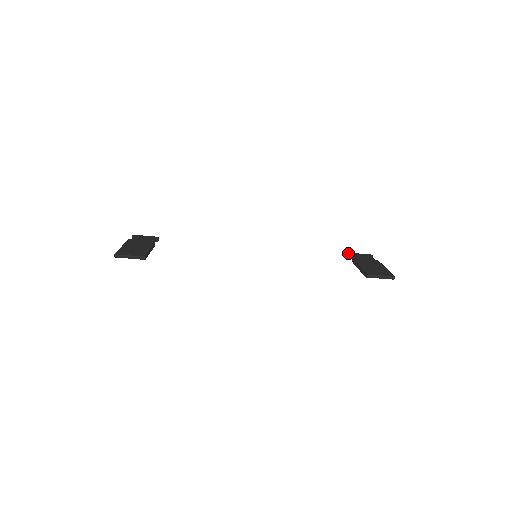
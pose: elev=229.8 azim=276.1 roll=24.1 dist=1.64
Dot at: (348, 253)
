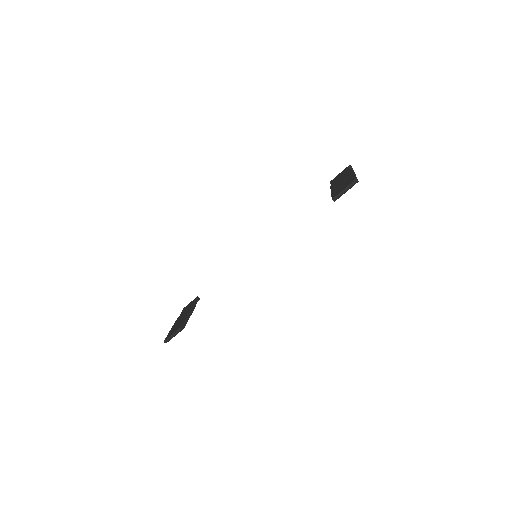
Dot at: occluded
